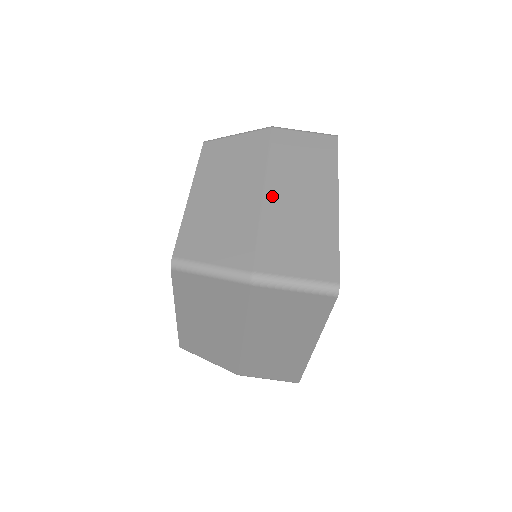
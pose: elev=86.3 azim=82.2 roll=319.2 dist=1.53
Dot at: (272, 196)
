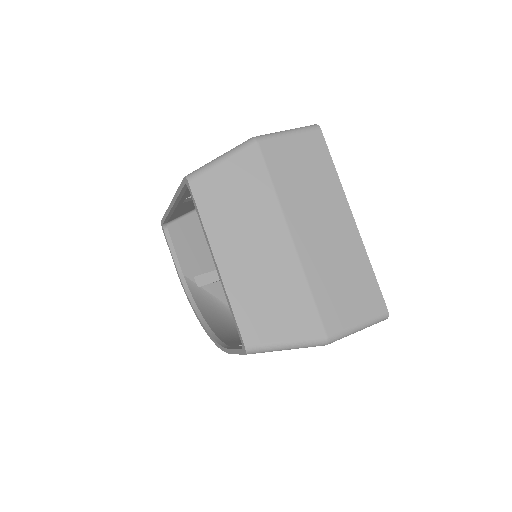
Dot at: occluded
